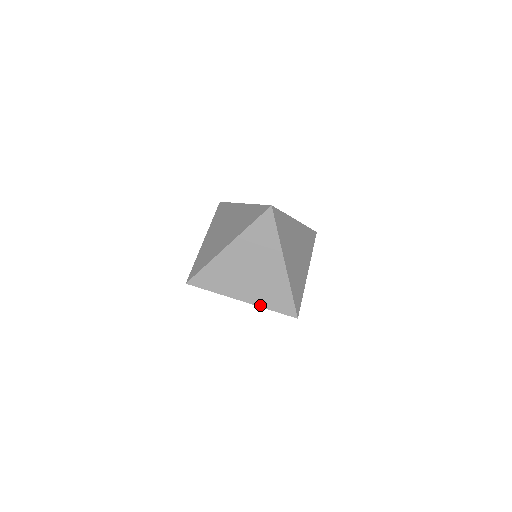
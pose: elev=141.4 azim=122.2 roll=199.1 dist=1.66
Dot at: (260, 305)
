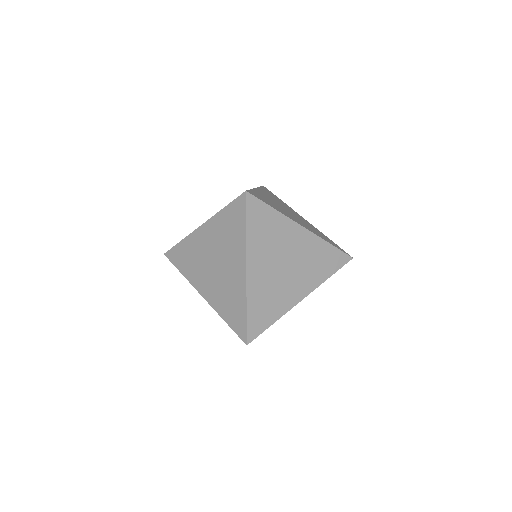
Dot at: (216, 309)
